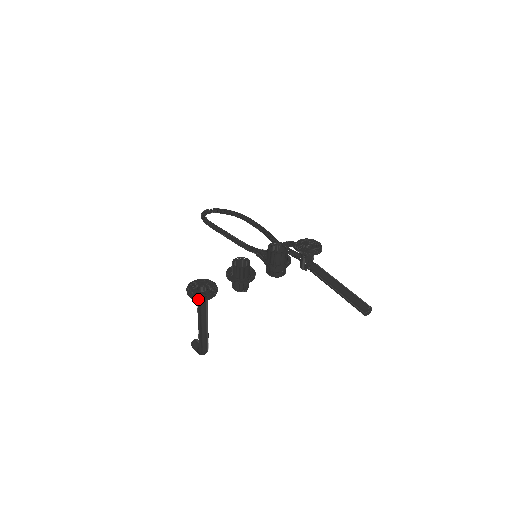
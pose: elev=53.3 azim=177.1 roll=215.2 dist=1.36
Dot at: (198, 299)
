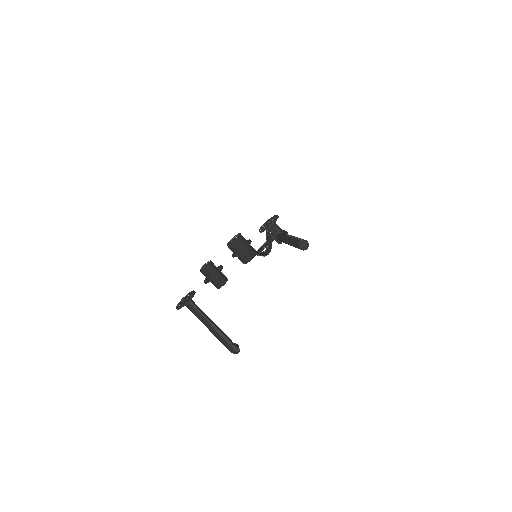
Dot at: (179, 308)
